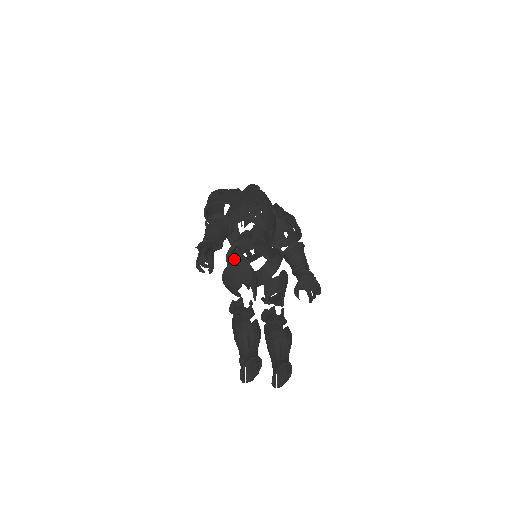
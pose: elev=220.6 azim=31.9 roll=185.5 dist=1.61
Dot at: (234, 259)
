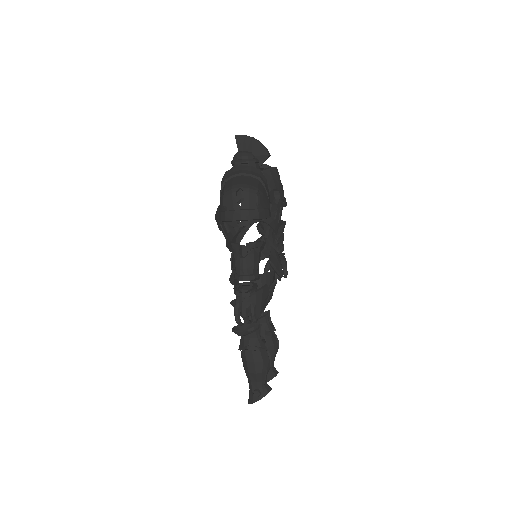
Dot at: occluded
